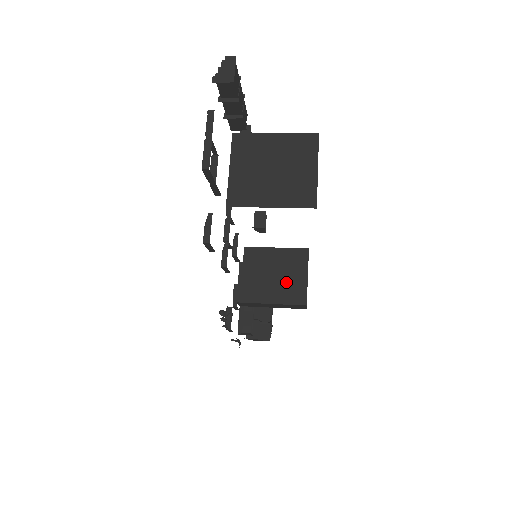
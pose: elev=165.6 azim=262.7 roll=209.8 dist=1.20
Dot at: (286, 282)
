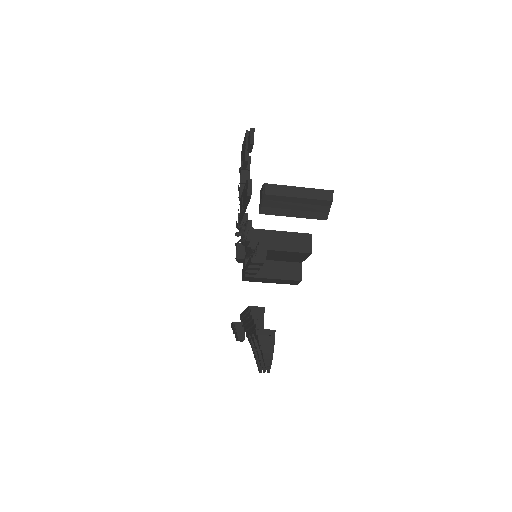
Dot at: occluded
